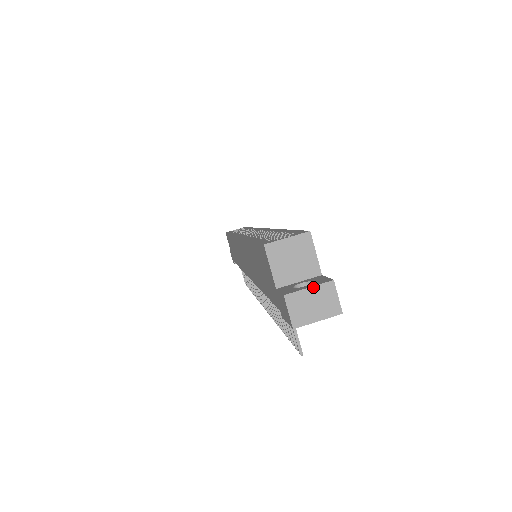
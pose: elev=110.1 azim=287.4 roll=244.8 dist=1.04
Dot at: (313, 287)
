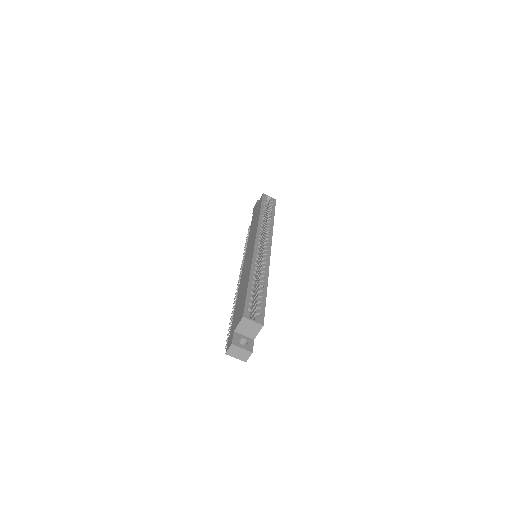
Dot at: (244, 349)
